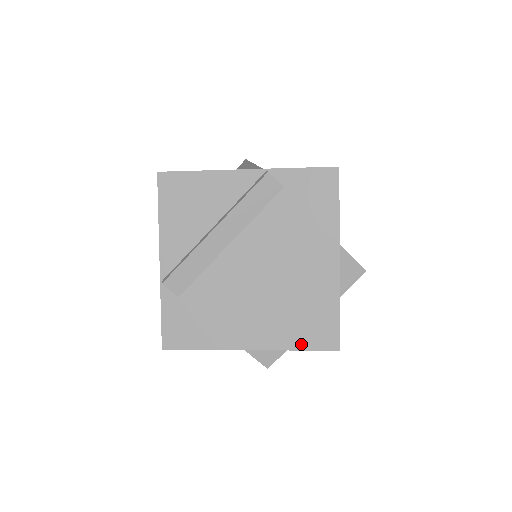
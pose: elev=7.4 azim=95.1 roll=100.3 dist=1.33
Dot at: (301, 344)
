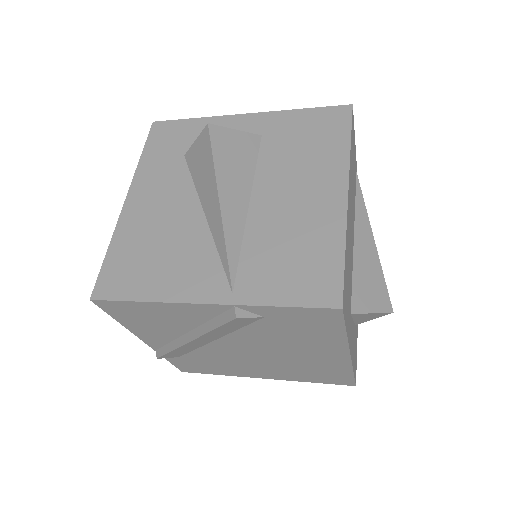
Dot at: (315, 381)
